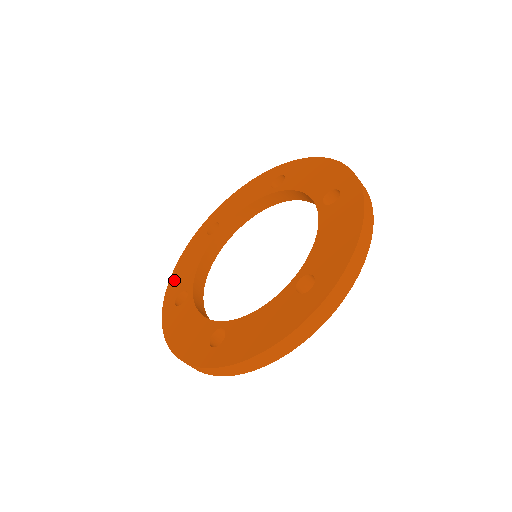
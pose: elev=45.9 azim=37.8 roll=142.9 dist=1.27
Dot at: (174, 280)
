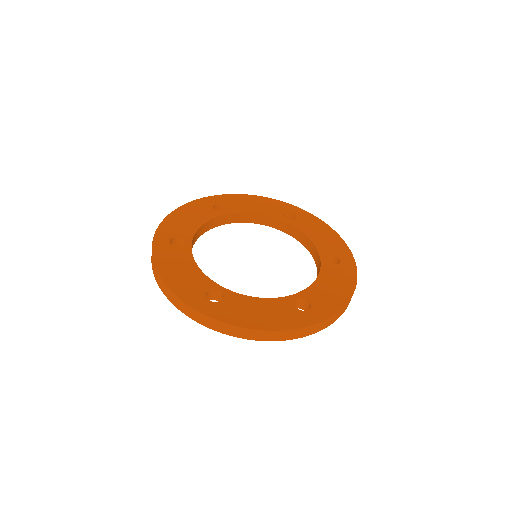
Dot at: (171, 221)
